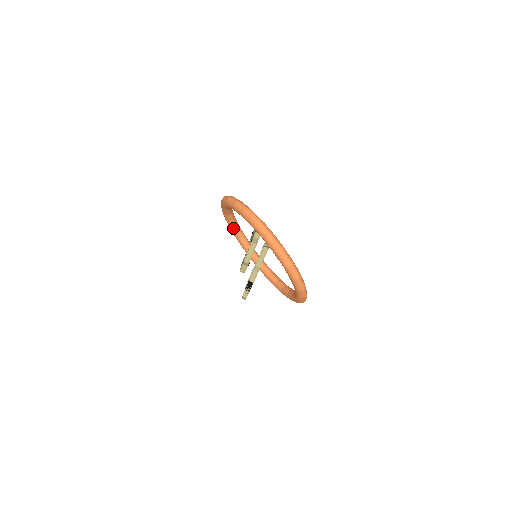
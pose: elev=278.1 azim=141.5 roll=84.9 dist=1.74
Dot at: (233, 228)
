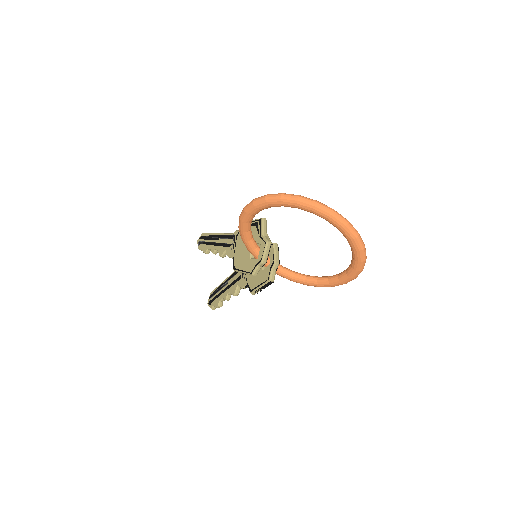
Dot at: (248, 230)
